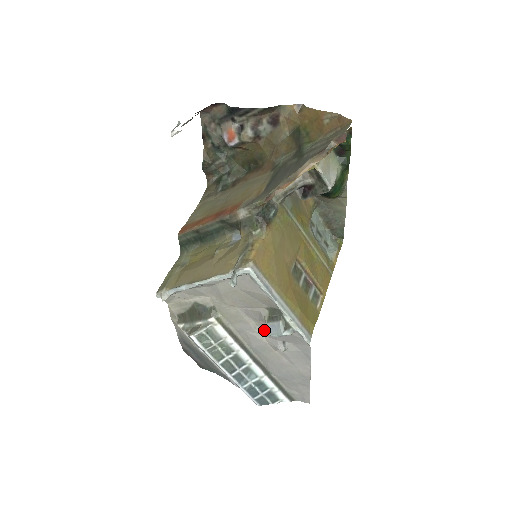
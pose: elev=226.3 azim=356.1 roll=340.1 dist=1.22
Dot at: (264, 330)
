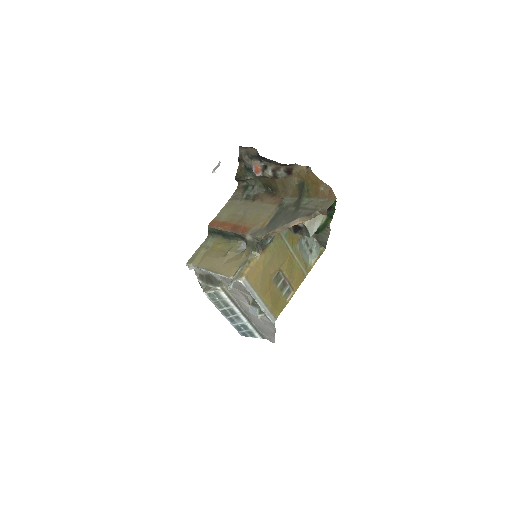
Dot at: occluded
